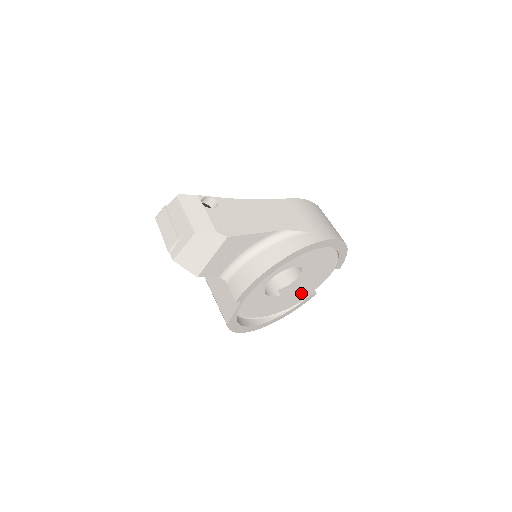
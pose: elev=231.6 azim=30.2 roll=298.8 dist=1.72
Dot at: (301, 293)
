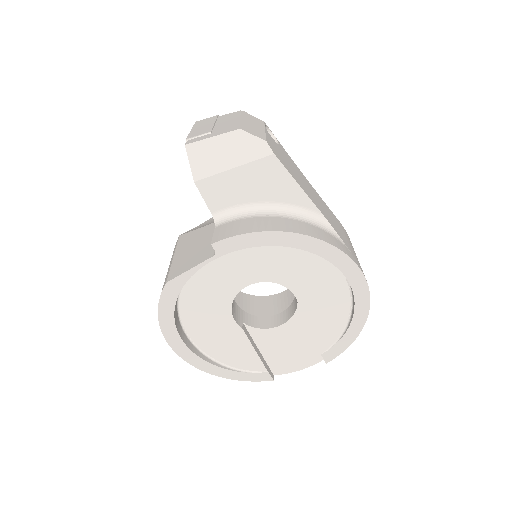
Dot at: (261, 357)
